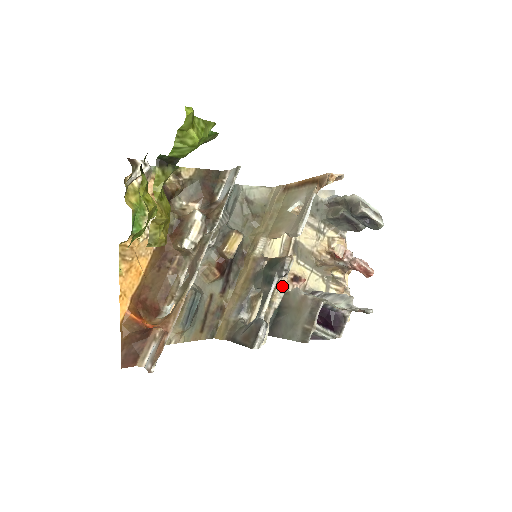
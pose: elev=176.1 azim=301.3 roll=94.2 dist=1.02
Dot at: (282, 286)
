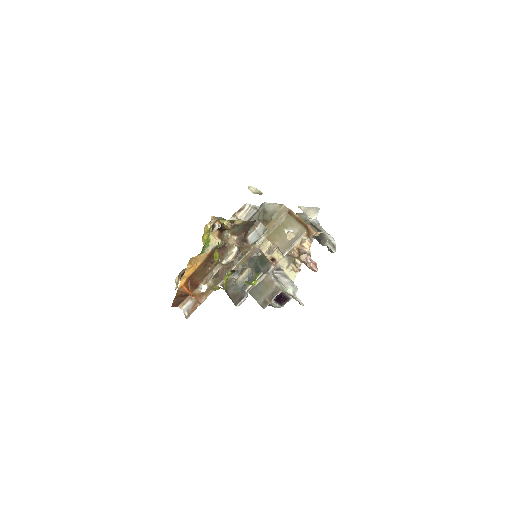
Dot at: (263, 276)
